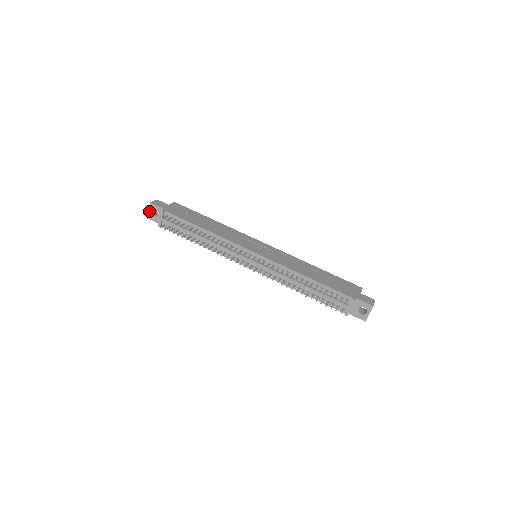
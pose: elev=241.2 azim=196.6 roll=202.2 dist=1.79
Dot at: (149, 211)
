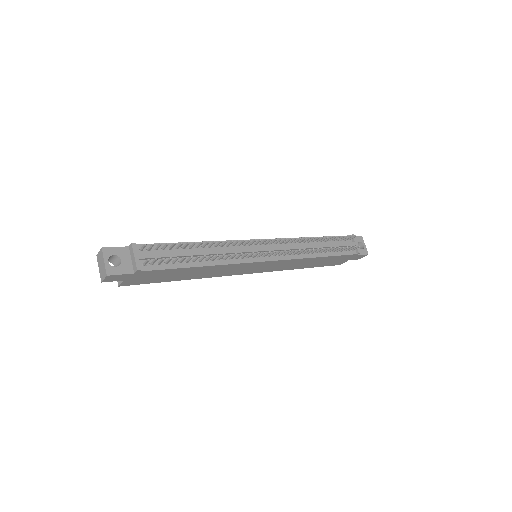
Dot at: (105, 262)
